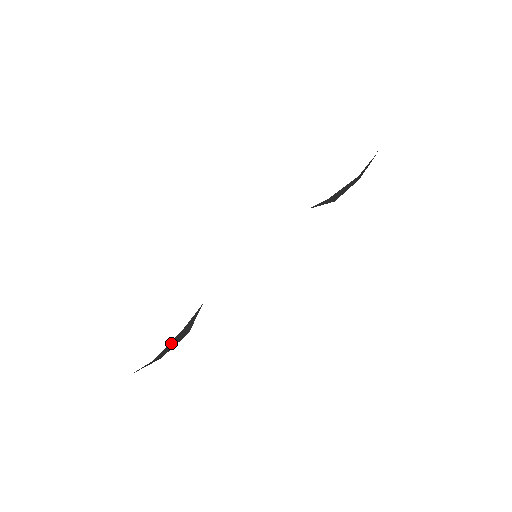
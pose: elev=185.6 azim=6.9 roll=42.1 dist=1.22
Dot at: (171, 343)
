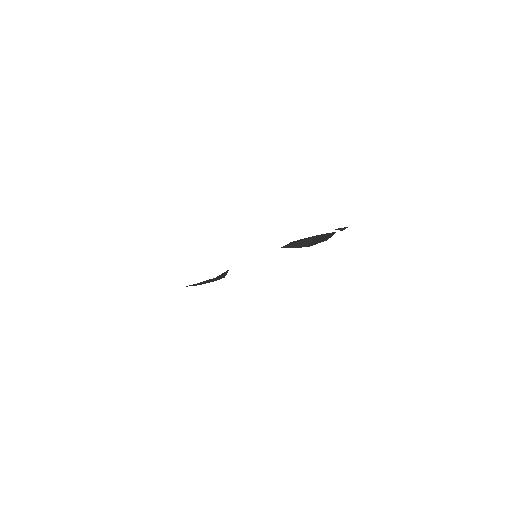
Dot at: (222, 274)
